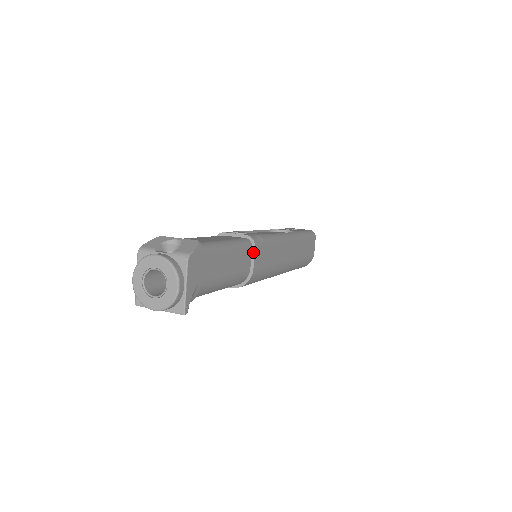
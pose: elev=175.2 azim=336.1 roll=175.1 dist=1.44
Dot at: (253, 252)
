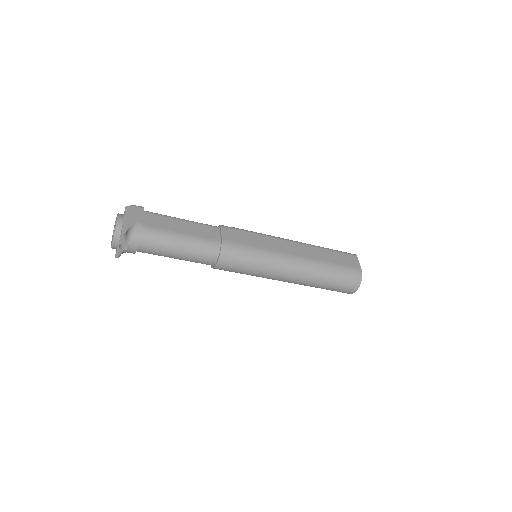
Dot at: (220, 231)
